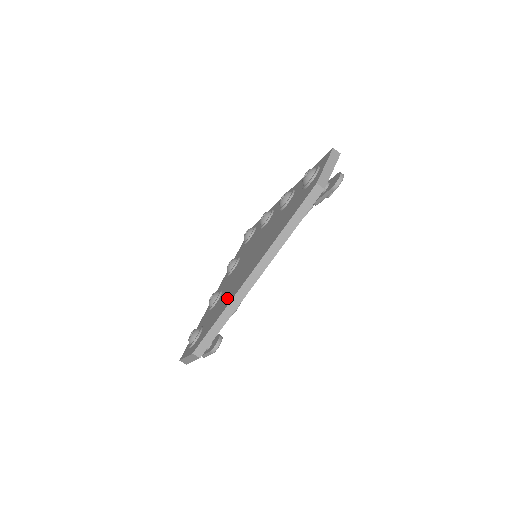
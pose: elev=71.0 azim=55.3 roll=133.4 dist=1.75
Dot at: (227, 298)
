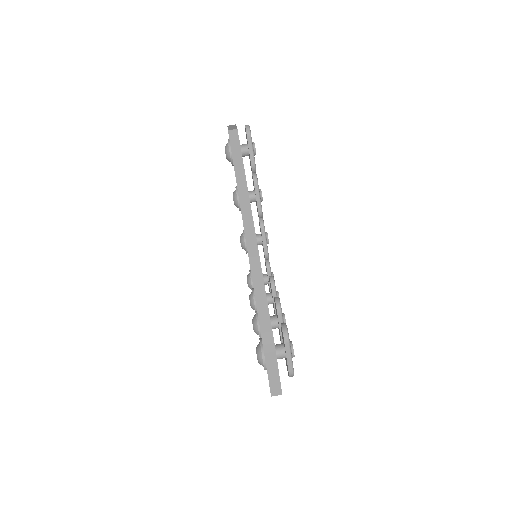
Dot at: occluded
